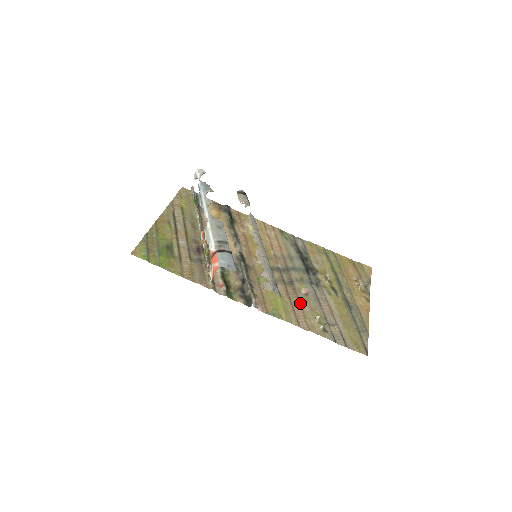
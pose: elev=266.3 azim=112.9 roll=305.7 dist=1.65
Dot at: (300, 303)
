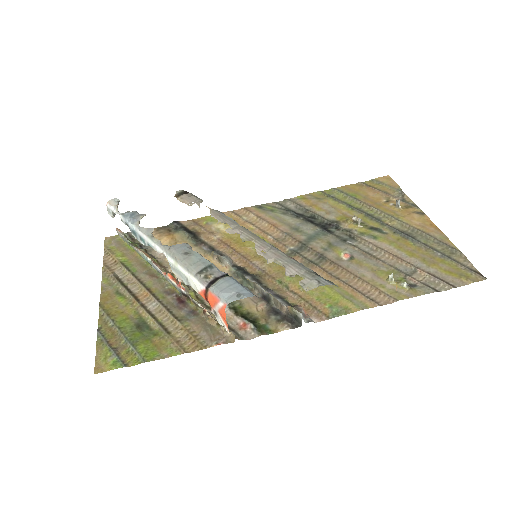
Dot at: (354, 274)
